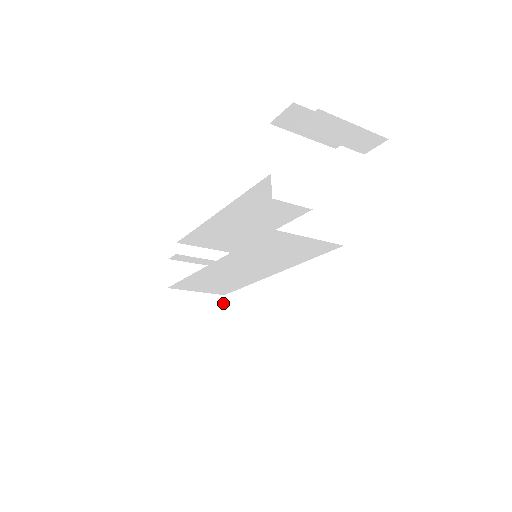
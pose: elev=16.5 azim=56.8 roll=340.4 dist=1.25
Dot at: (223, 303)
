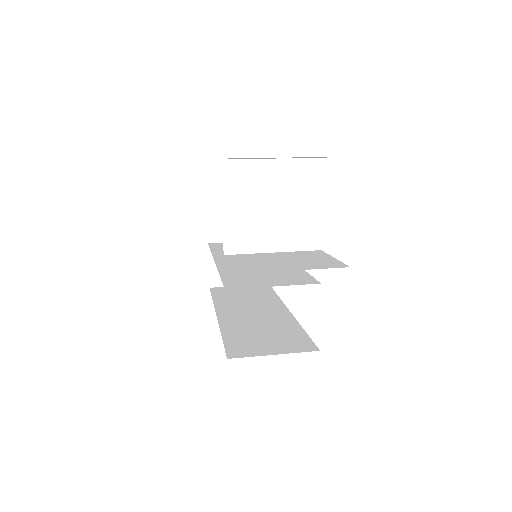
Dot at: occluded
